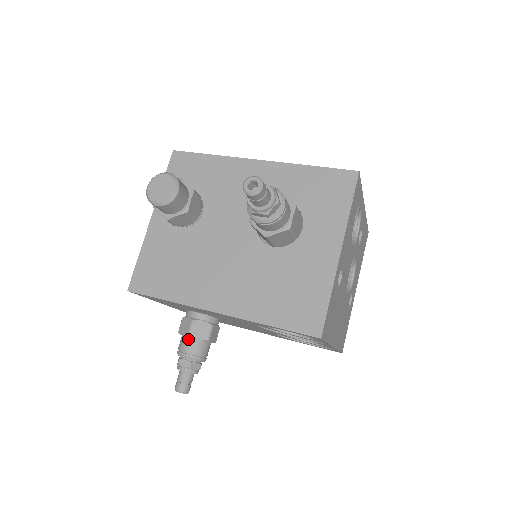
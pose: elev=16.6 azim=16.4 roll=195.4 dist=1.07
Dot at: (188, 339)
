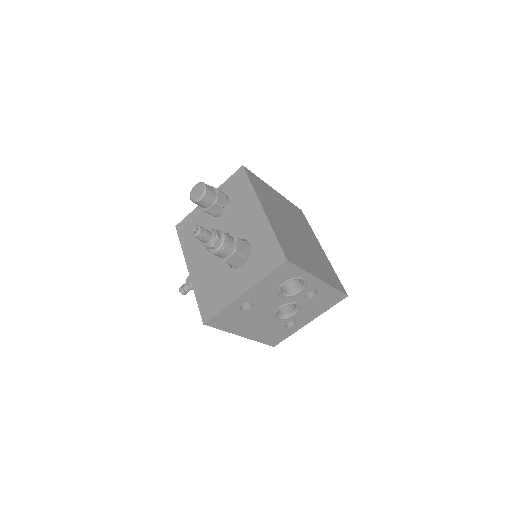
Dot at: occluded
